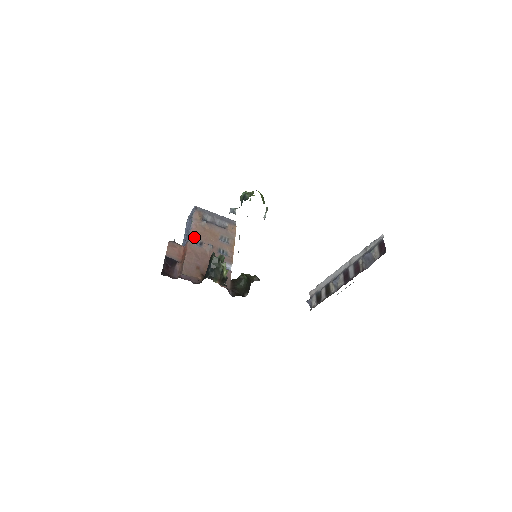
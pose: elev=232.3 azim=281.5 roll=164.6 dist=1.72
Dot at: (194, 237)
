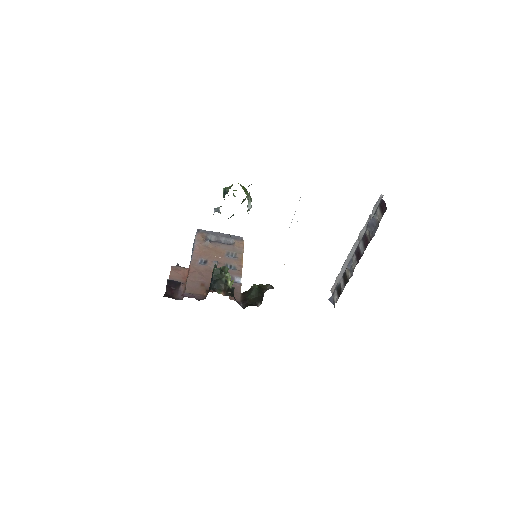
Dot at: (197, 257)
